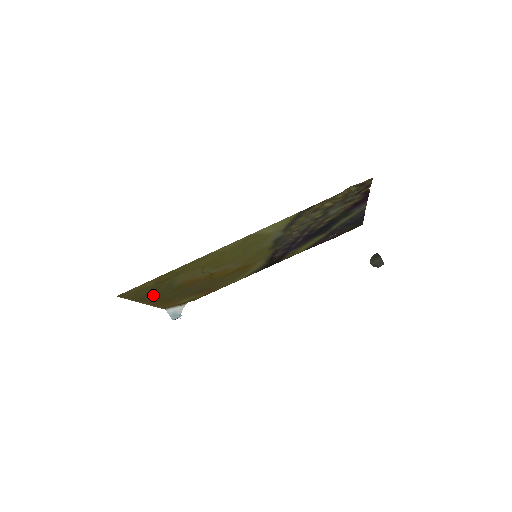
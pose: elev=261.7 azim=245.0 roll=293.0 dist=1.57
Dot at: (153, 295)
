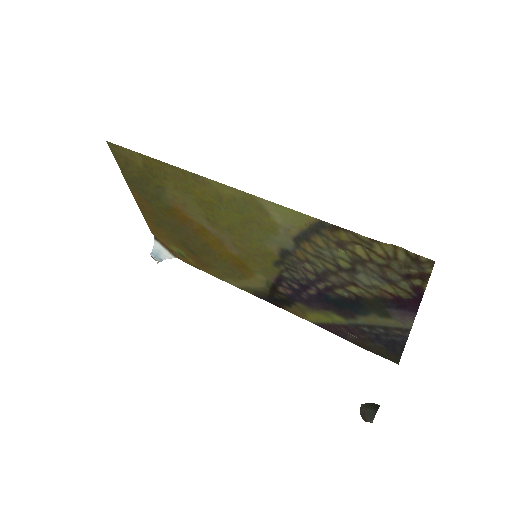
Dot at: (143, 191)
